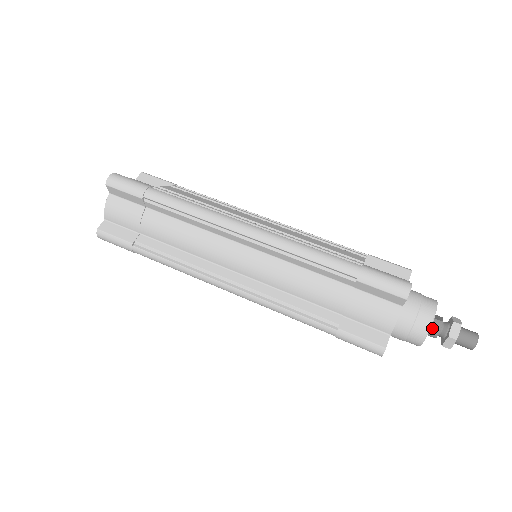
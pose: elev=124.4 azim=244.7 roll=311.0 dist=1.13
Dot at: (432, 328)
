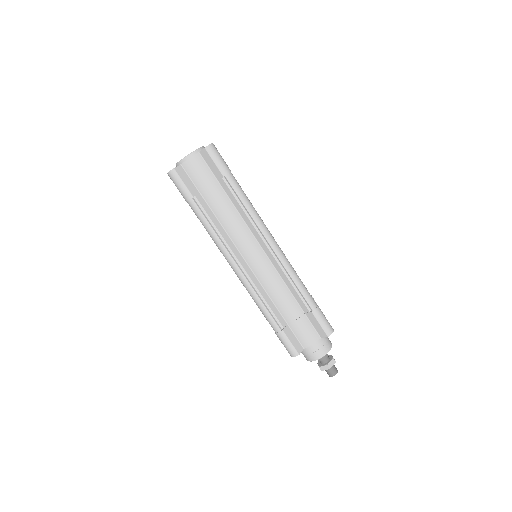
Dot at: occluded
